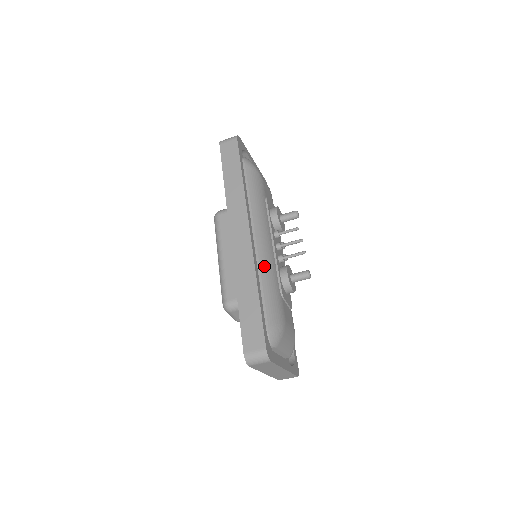
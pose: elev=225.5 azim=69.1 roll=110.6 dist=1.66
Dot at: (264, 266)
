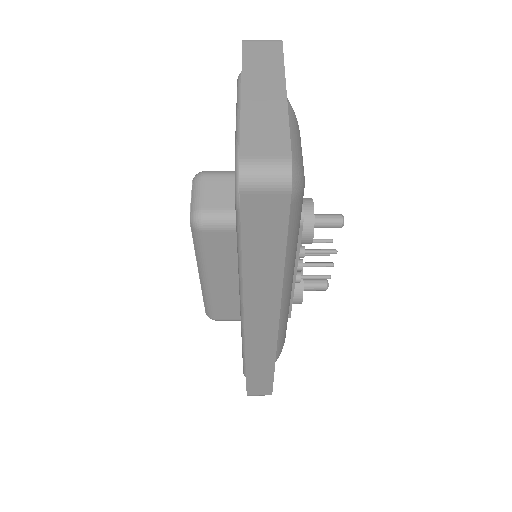
Dot at: (280, 323)
